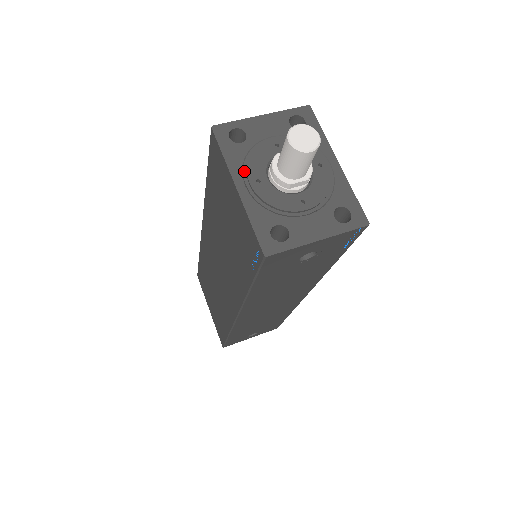
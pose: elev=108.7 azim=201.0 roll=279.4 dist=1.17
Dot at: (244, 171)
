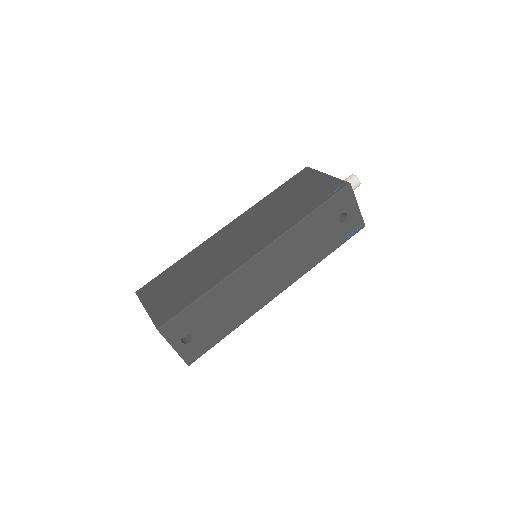
Dot at: occluded
